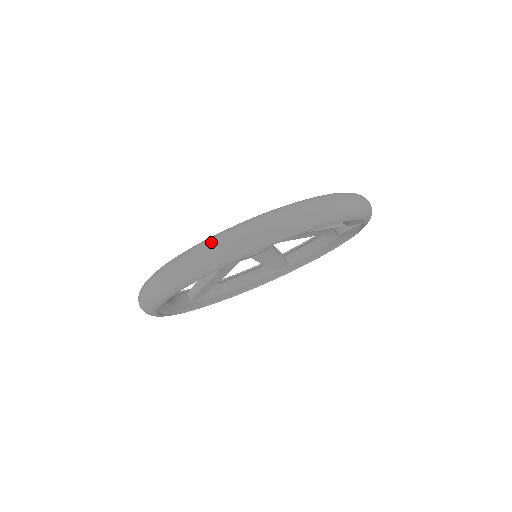
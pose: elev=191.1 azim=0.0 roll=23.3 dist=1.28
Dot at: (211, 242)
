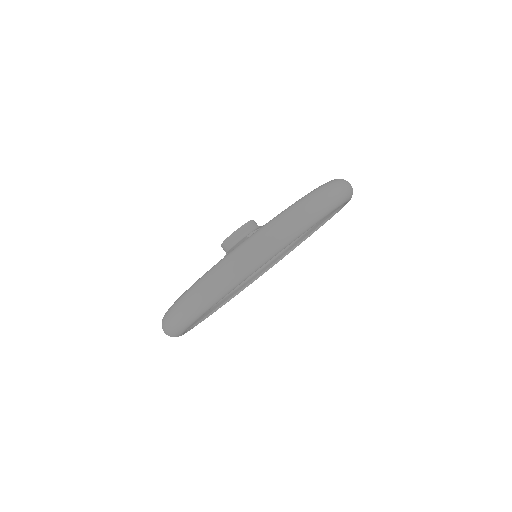
Dot at: (169, 315)
